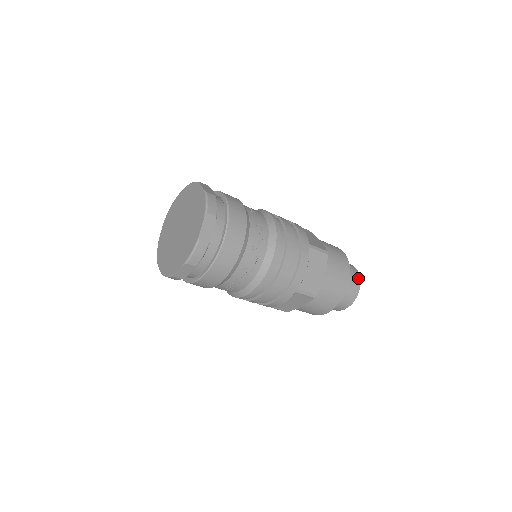
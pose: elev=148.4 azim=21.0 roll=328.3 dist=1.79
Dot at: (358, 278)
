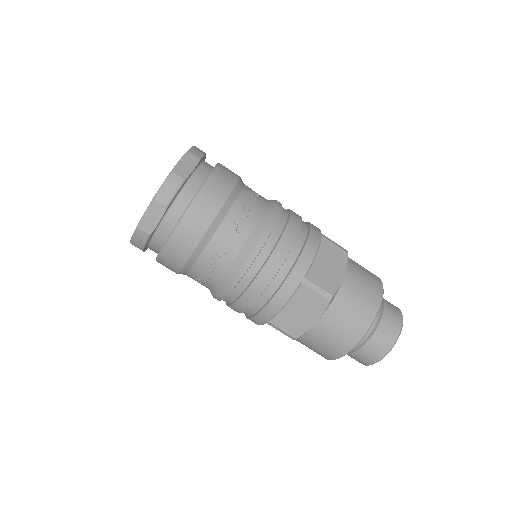
Dot at: (399, 312)
